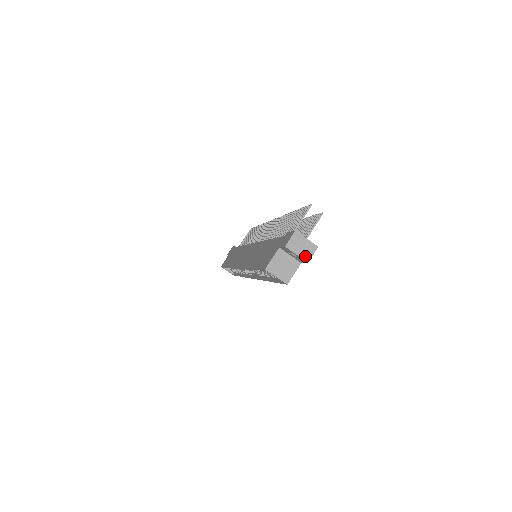
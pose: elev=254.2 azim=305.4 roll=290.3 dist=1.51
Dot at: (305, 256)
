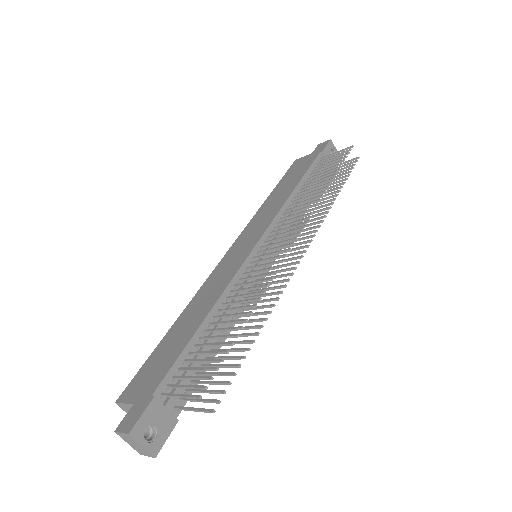
Dot at: (138, 450)
